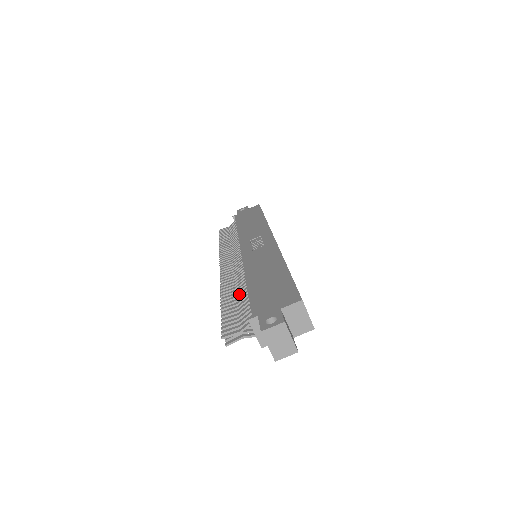
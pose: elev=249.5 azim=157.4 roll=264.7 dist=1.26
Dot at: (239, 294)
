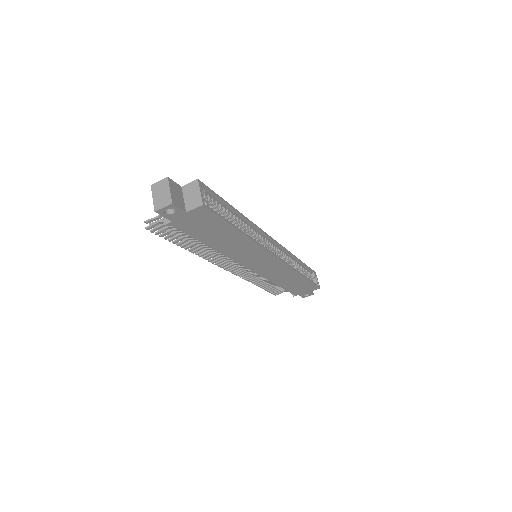
Dot at: occluded
